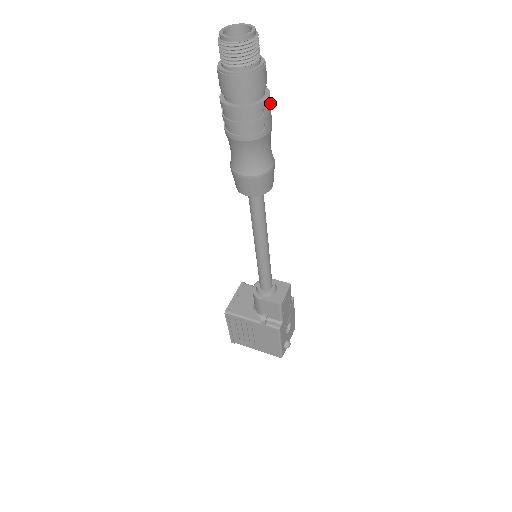
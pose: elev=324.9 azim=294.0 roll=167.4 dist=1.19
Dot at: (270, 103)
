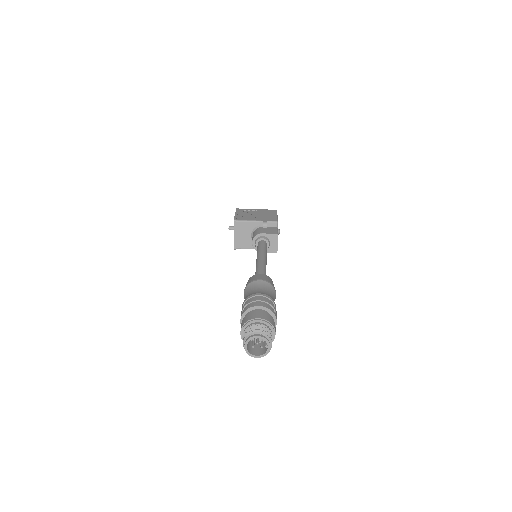
Dot at: (276, 314)
